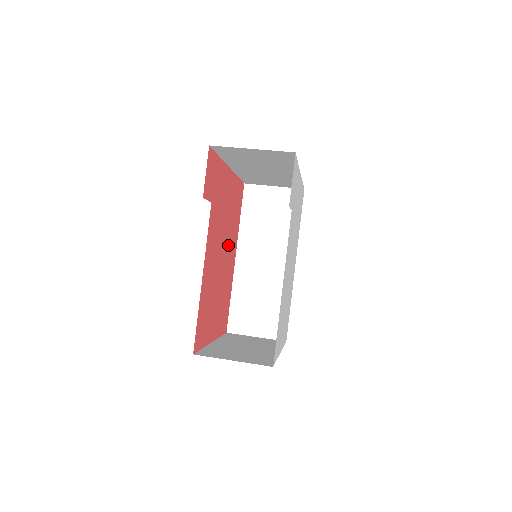
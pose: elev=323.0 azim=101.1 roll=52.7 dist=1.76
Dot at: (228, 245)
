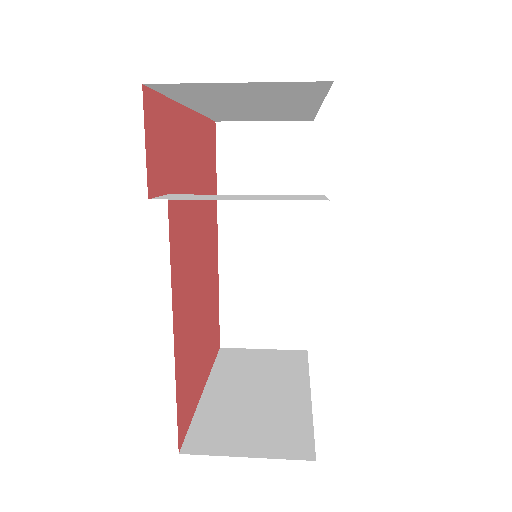
Dot at: (205, 234)
